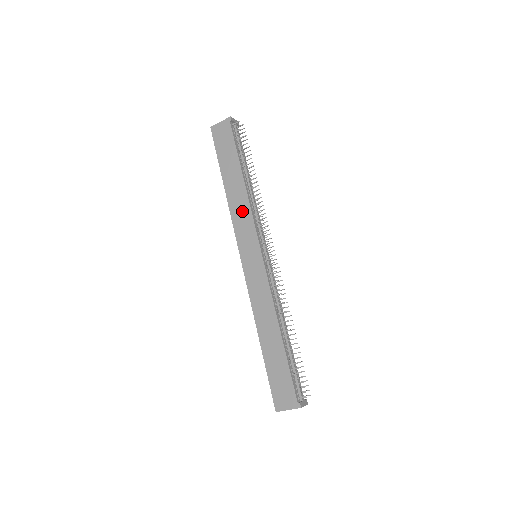
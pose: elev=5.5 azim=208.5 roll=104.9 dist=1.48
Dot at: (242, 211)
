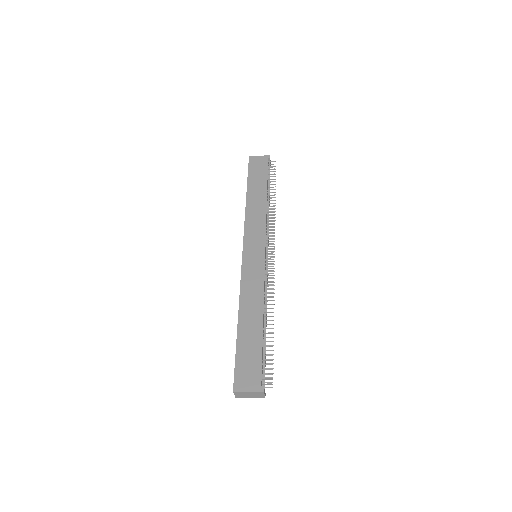
Dot at: (257, 217)
